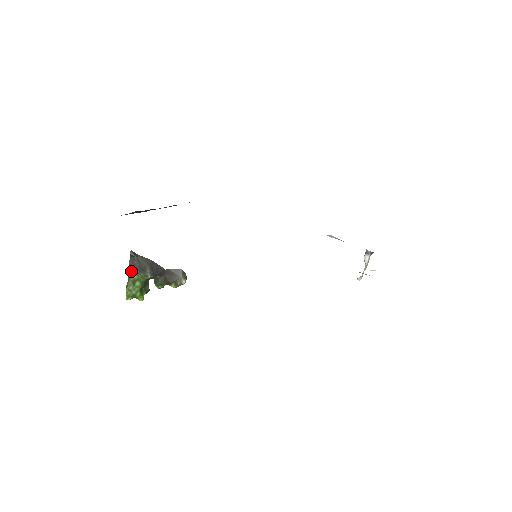
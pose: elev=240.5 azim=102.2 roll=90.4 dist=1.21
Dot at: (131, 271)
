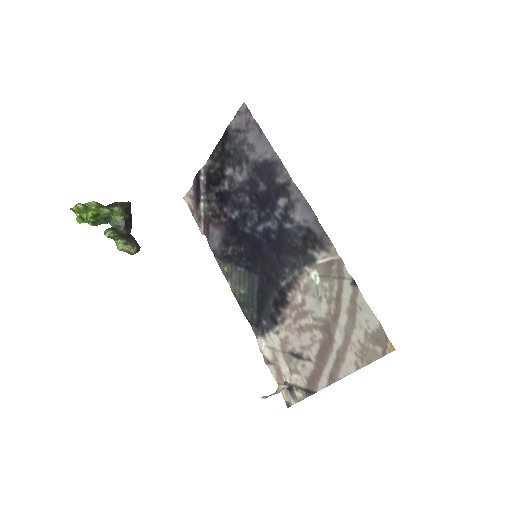
Dot at: (110, 205)
